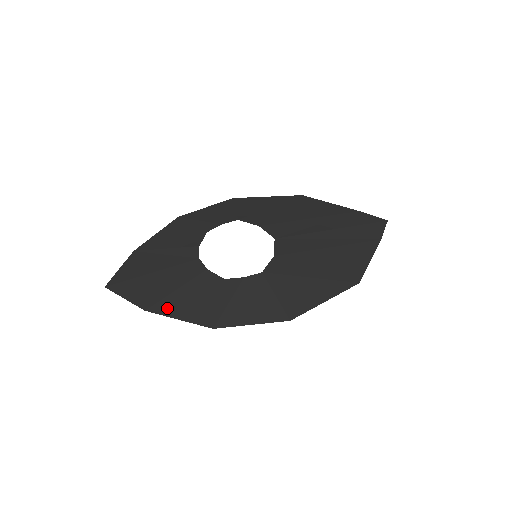
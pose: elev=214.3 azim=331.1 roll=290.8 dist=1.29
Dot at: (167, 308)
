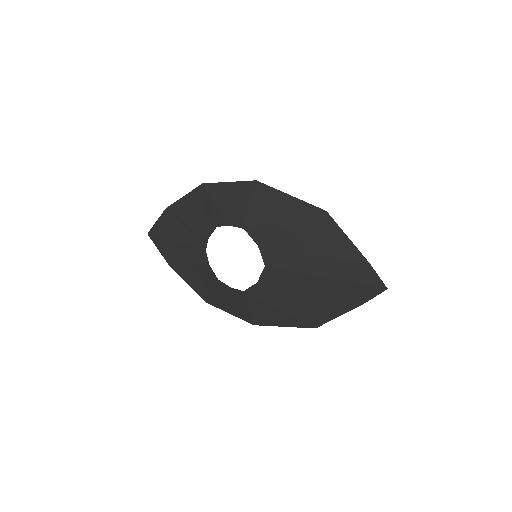
Dot at: (183, 274)
